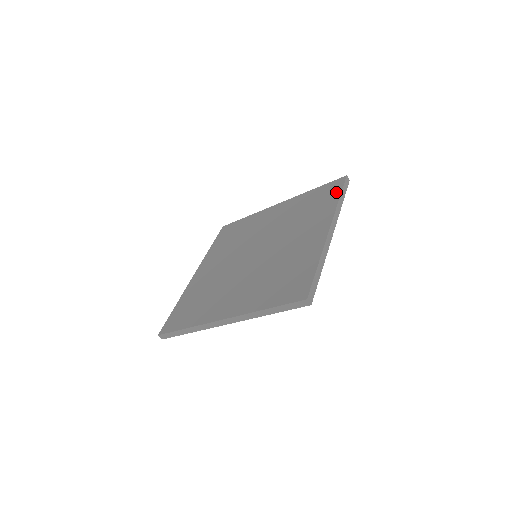
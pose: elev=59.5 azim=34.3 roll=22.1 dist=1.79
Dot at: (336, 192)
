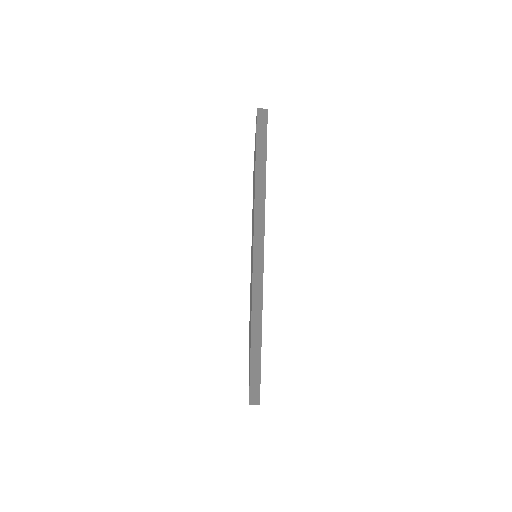
Dot at: occluded
